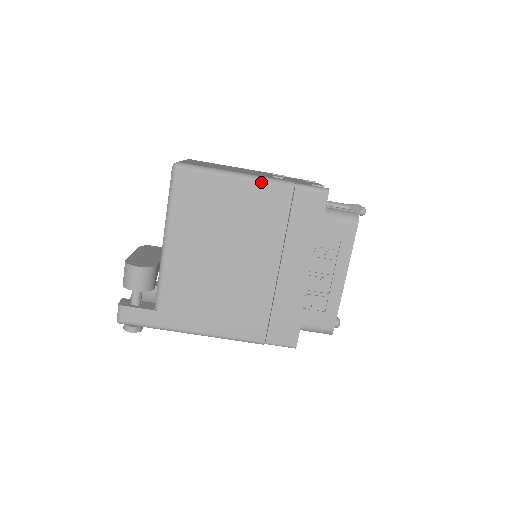
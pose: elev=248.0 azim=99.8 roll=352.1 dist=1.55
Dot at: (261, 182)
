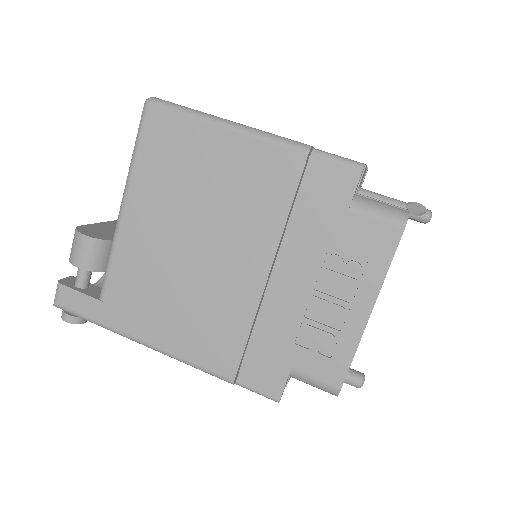
Dot at: (260, 138)
